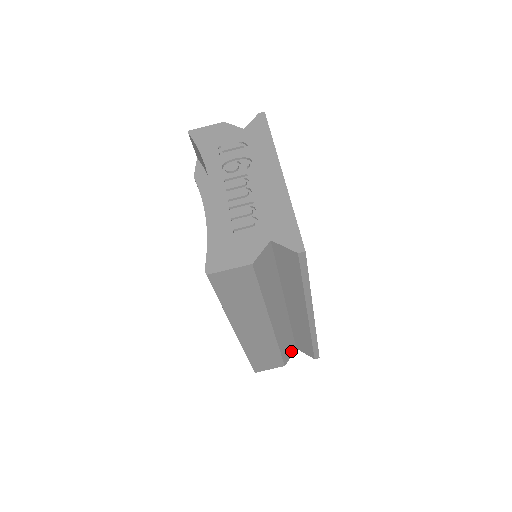
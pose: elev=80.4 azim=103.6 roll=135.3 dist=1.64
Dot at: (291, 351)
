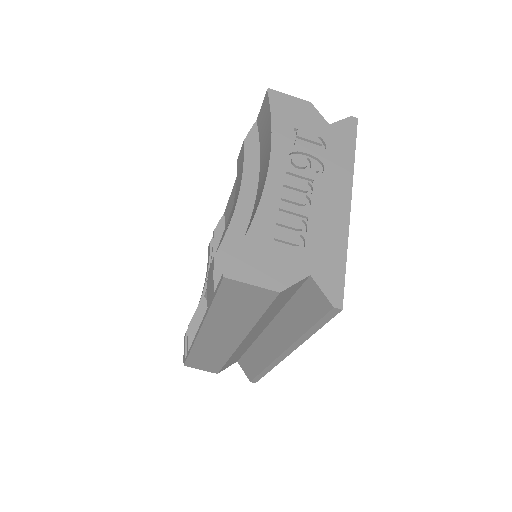
Dot at: (232, 363)
